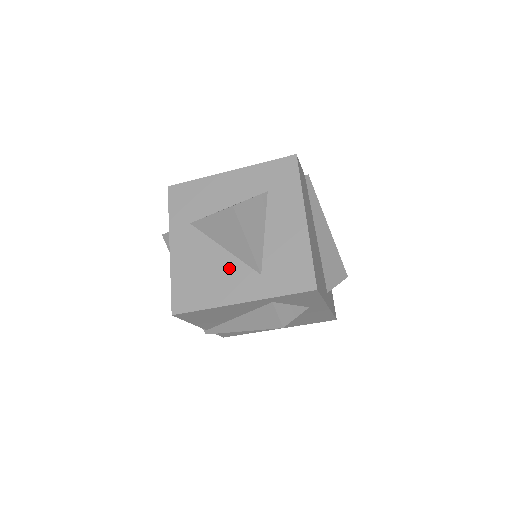
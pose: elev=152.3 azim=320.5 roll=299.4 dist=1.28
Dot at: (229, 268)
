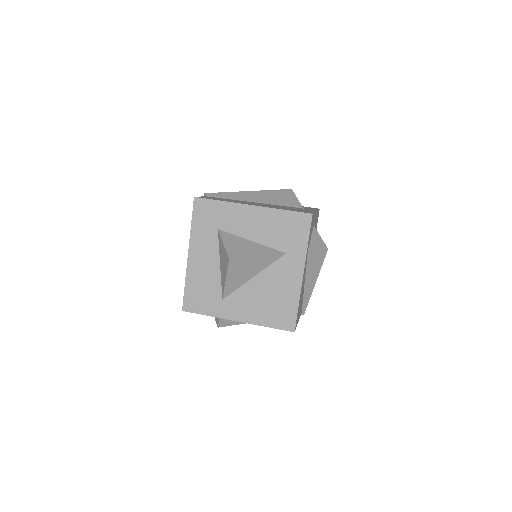
Dot at: (272, 277)
